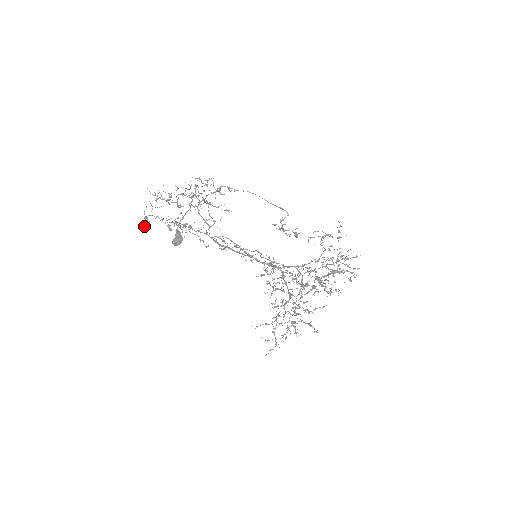
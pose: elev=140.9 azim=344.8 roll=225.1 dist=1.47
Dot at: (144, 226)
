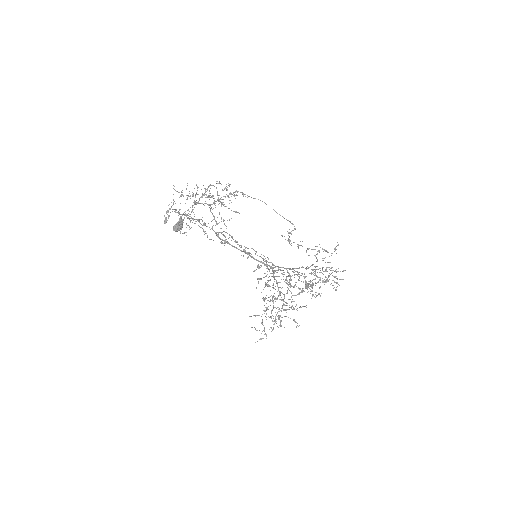
Dot at: (165, 219)
